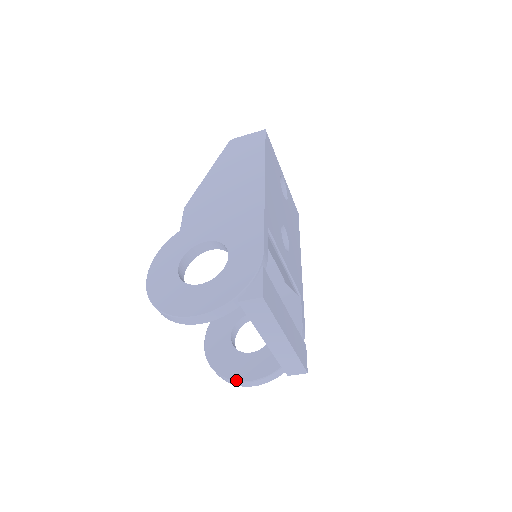
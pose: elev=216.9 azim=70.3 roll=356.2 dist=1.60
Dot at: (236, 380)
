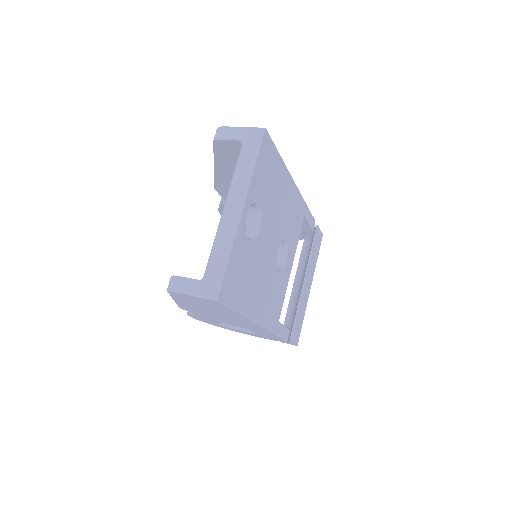
Dot at: occluded
